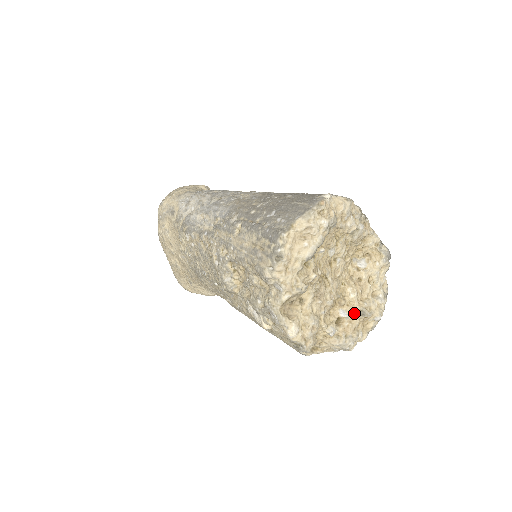
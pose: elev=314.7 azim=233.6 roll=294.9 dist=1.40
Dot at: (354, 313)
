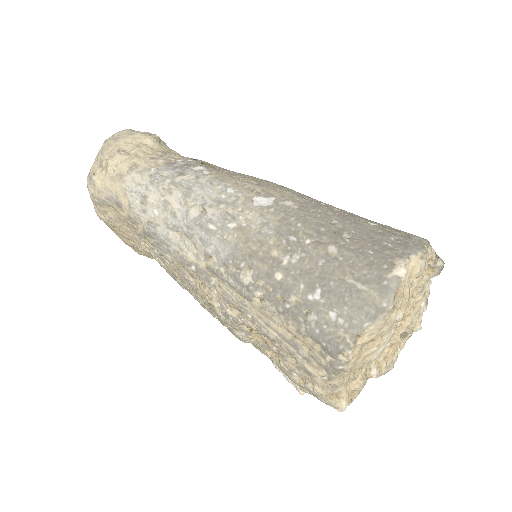
Dot at: (396, 338)
